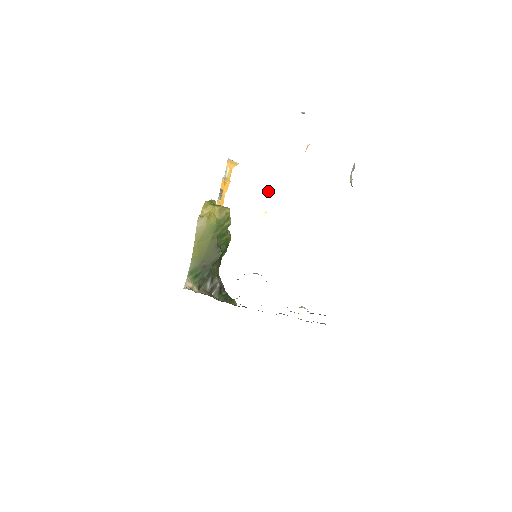
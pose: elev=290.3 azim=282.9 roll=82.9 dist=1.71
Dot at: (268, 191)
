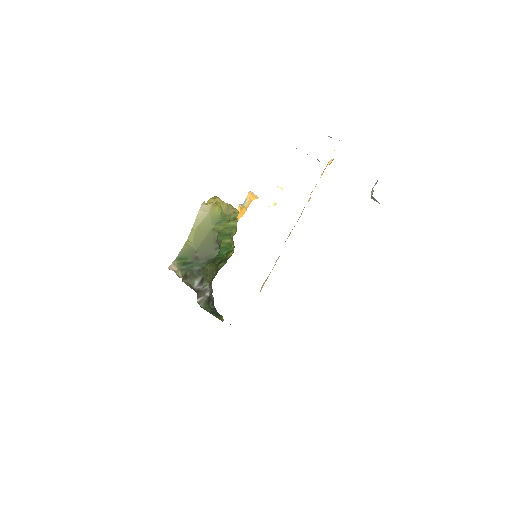
Dot at: (282, 187)
